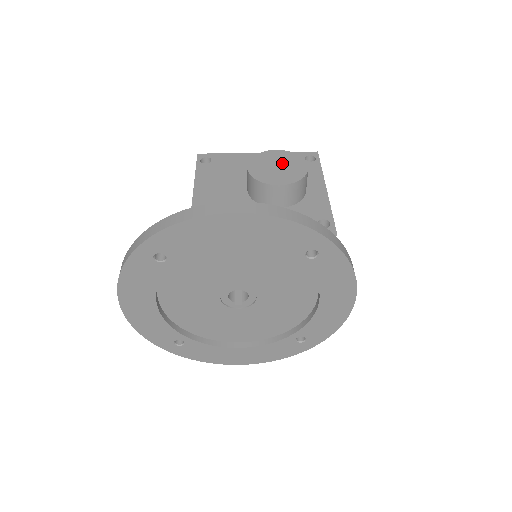
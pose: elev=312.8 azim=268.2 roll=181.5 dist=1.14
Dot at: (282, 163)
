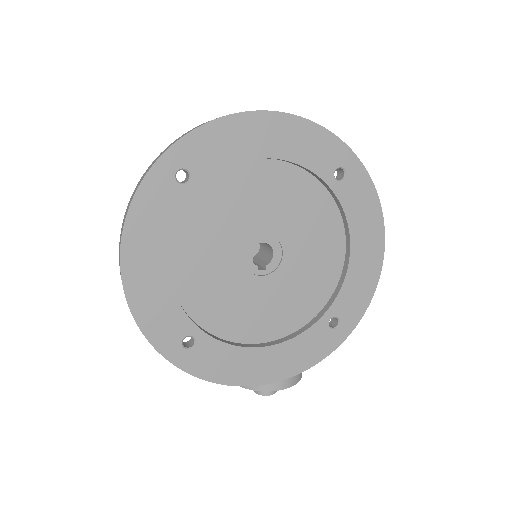
Dot at: occluded
